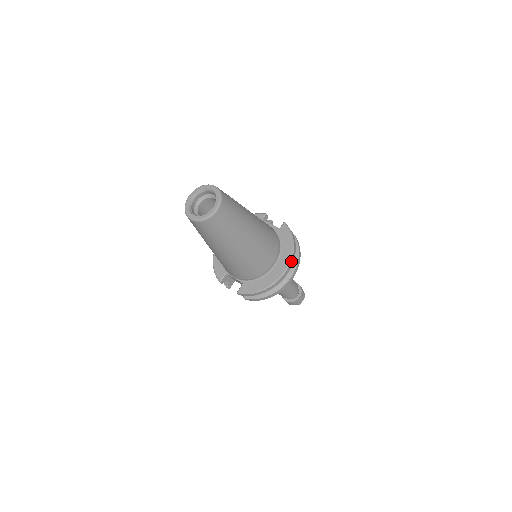
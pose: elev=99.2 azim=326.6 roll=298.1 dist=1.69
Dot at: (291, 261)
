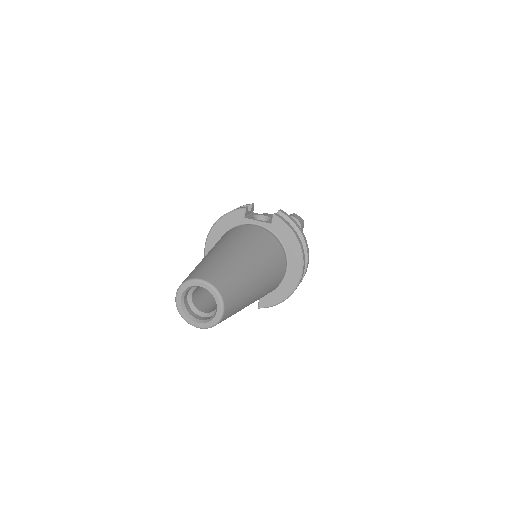
Dot at: (303, 260)
